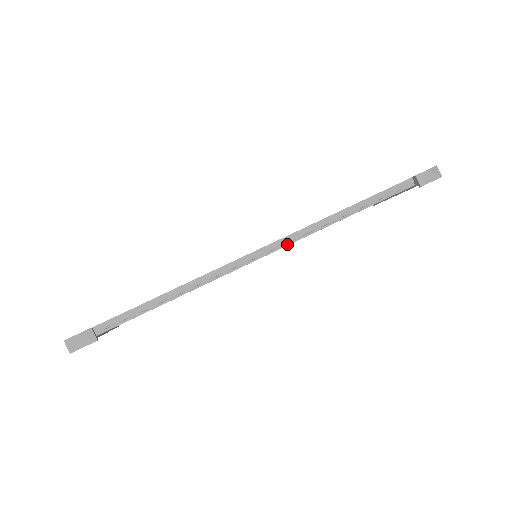
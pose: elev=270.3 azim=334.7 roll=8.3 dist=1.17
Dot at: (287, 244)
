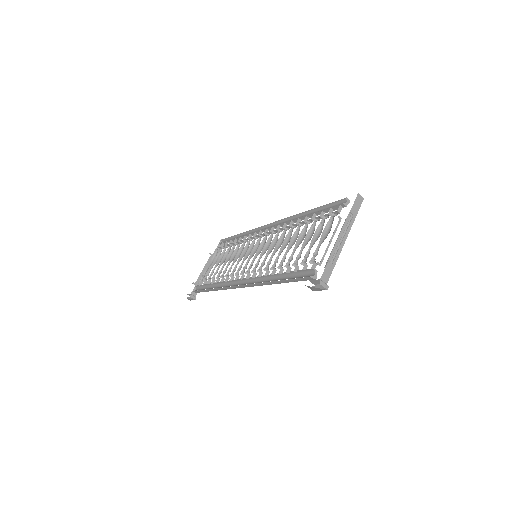
Dot at: (250, 286)
